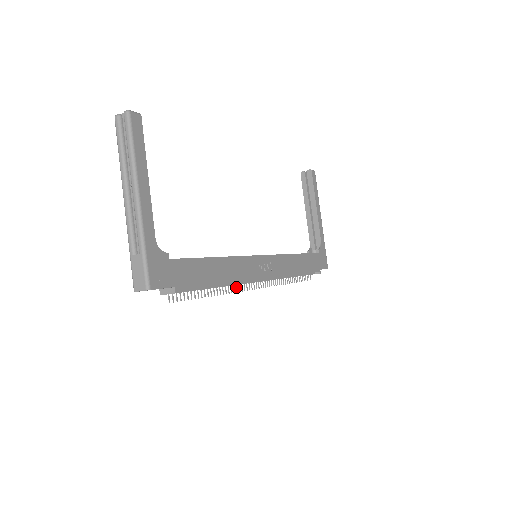
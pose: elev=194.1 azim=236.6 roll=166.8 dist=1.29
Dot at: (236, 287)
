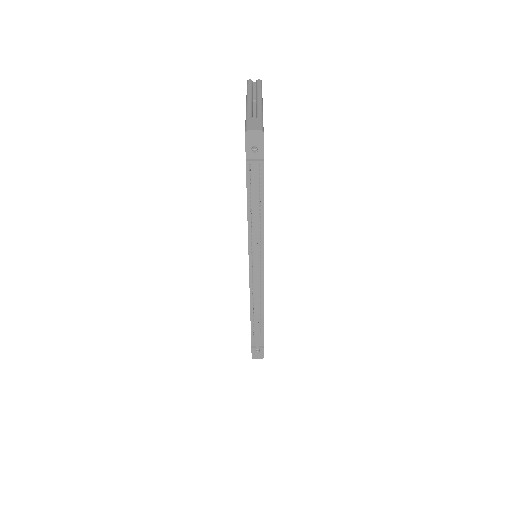
Dot at: (252, 247)
